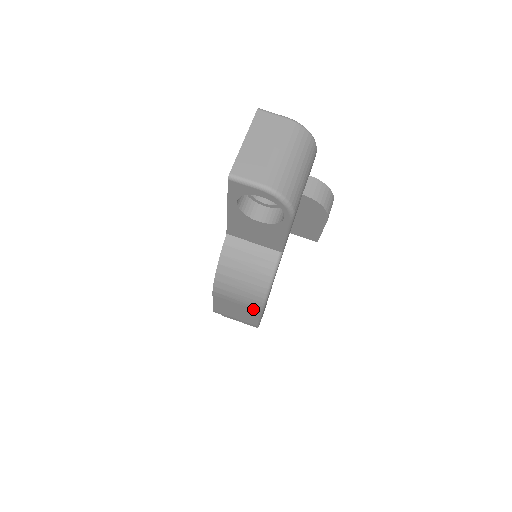
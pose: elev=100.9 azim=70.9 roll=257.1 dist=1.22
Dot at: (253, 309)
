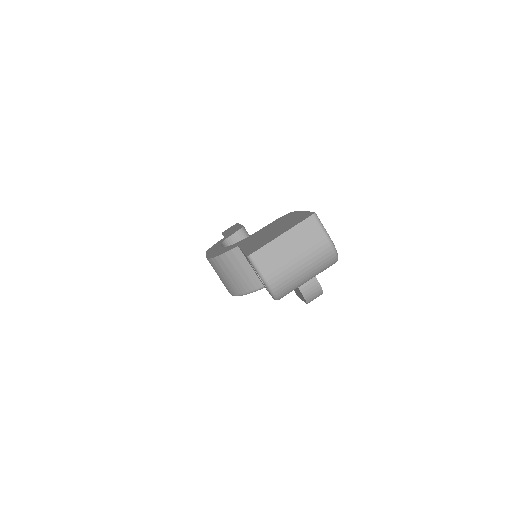
Dot at: occluded
